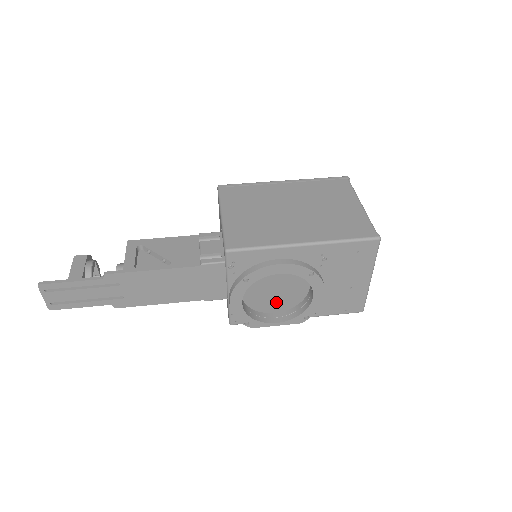
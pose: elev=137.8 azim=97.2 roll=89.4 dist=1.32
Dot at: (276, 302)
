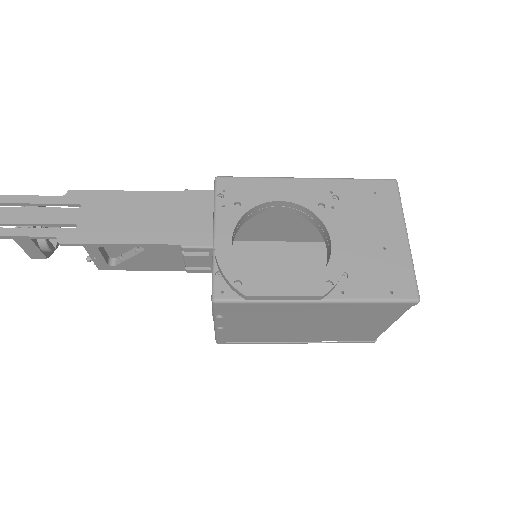
Dot at: (286, 311)
